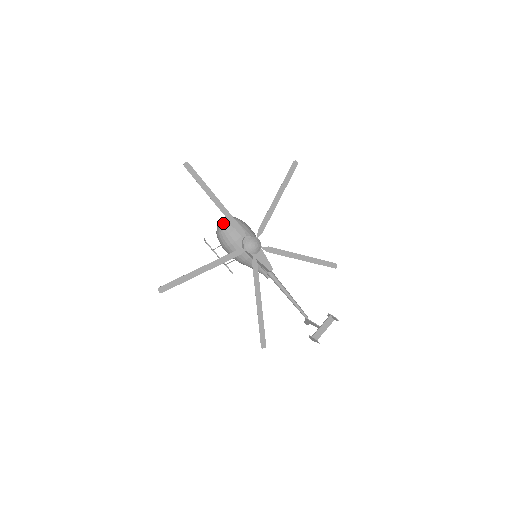
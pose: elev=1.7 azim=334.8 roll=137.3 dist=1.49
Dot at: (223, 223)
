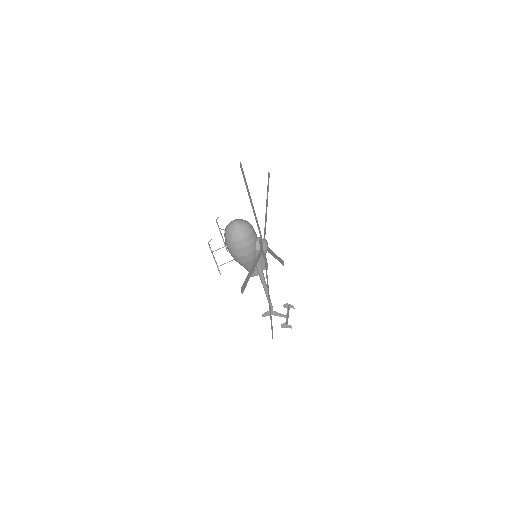
Dot at: (242, 225)
